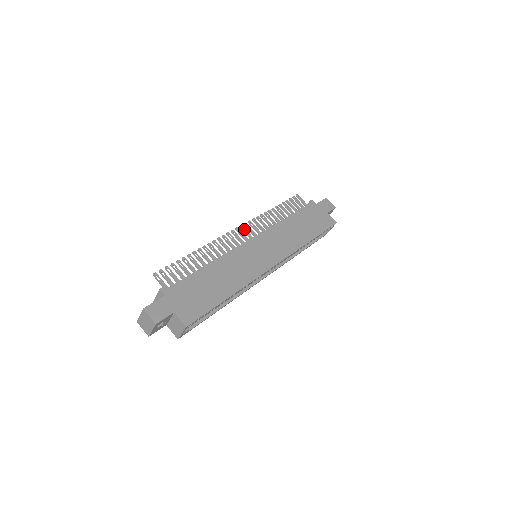
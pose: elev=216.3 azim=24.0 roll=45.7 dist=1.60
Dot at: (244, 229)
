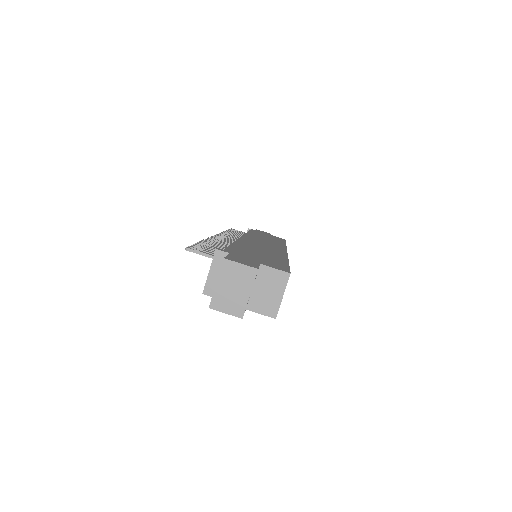
Dot at: occluded
